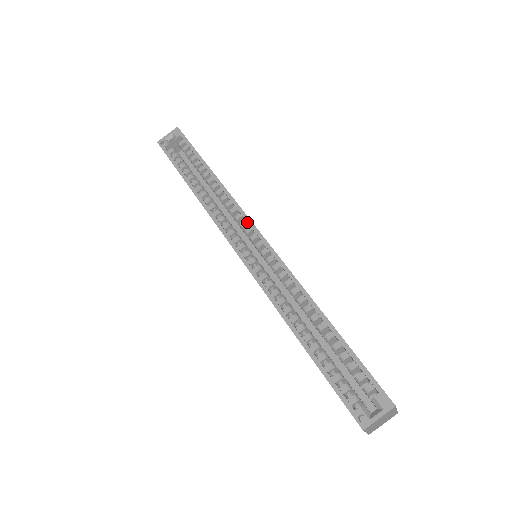
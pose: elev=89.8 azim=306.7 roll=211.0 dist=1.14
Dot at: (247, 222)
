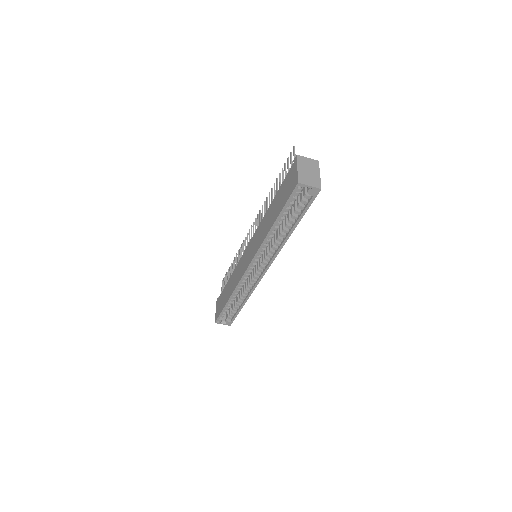
Dot at: (269, 265)
